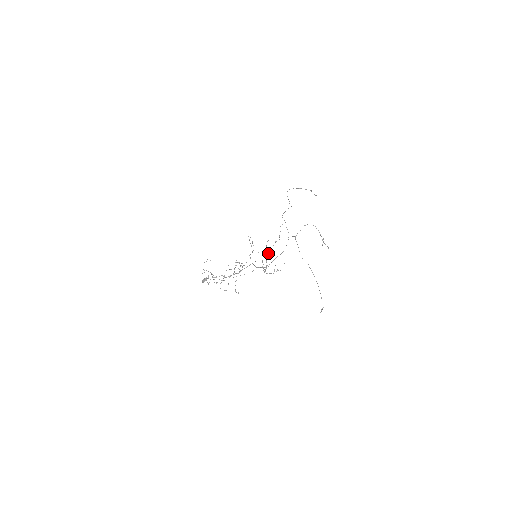
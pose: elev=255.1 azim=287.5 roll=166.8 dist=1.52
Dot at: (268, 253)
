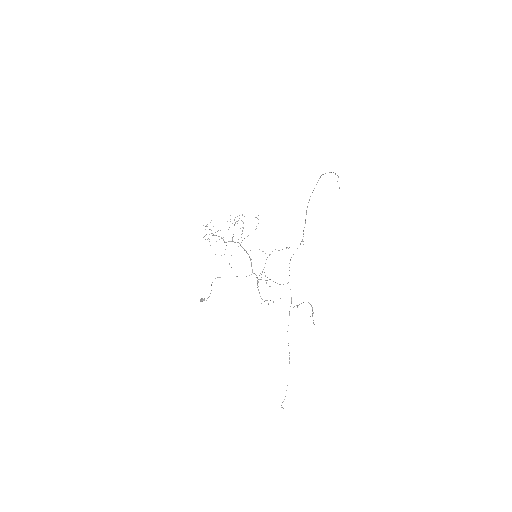
Dot at: occluded
